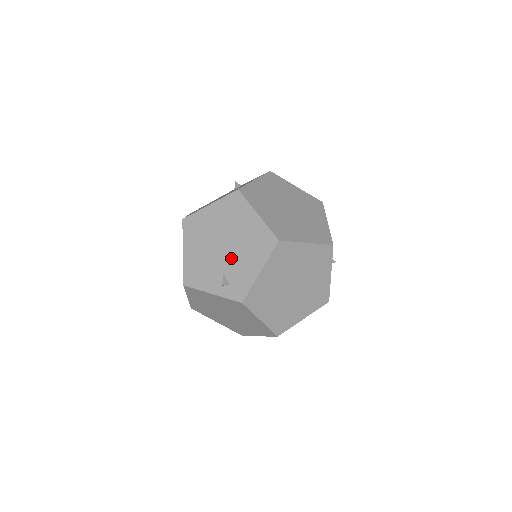
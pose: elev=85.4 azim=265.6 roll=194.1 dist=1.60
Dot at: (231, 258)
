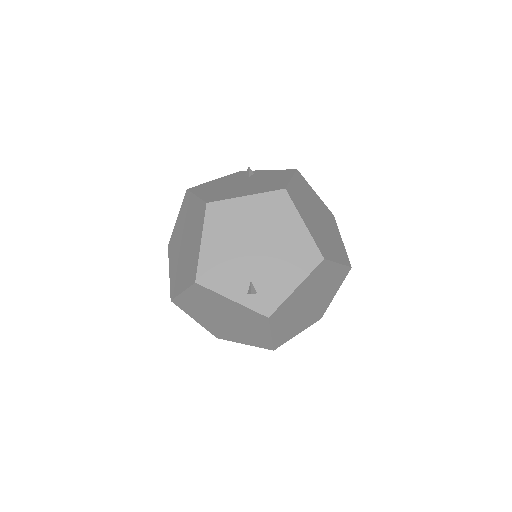
Dot at: (264, 265)
